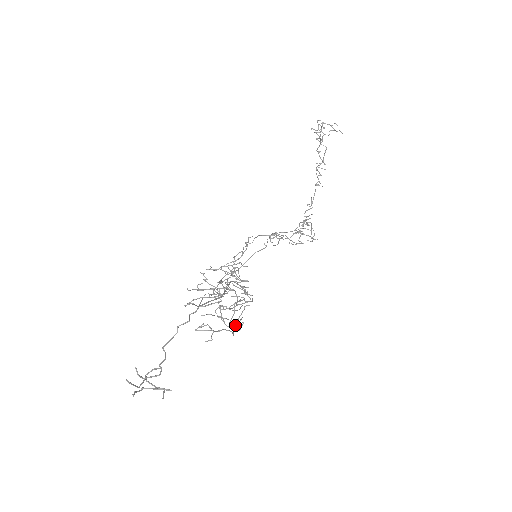
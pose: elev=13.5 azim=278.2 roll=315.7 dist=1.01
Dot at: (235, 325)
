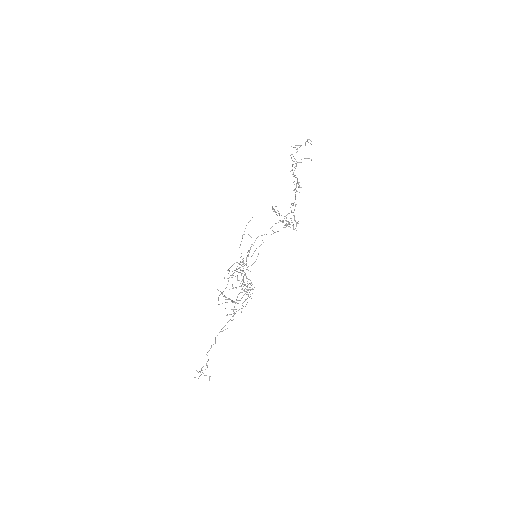
Dot at: occluded
